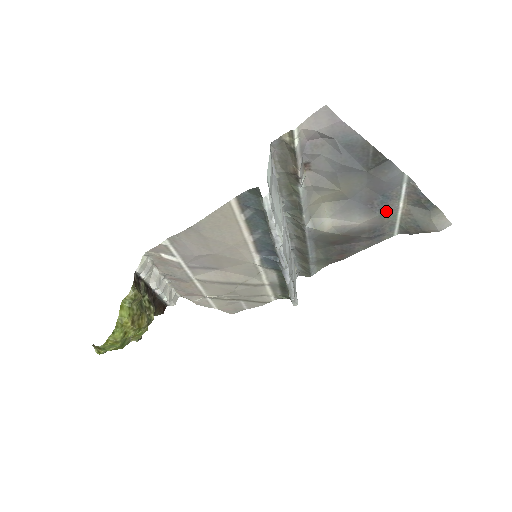
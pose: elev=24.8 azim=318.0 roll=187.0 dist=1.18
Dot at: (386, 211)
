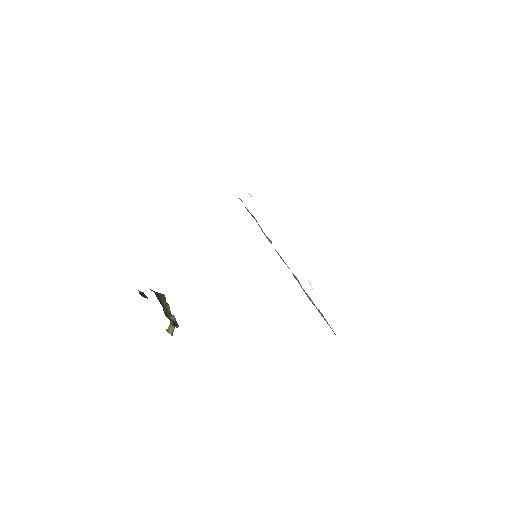
Dot at: occluded
